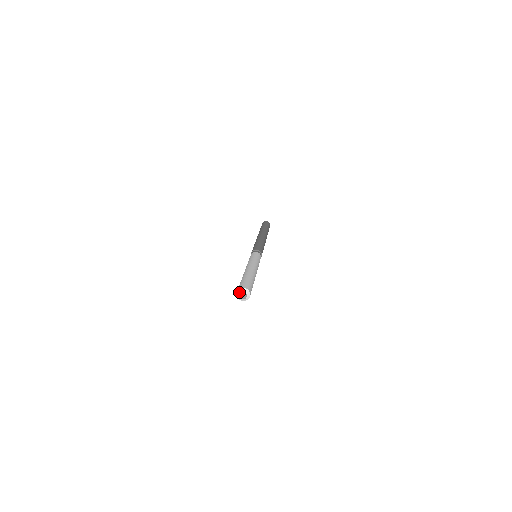
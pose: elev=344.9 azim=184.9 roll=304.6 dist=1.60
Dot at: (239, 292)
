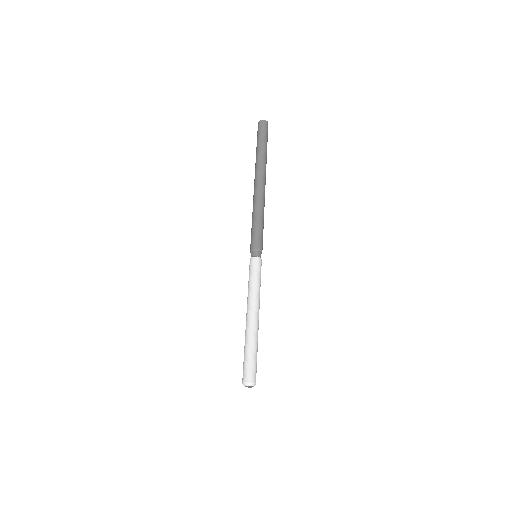
Dot at: (244, 385)
